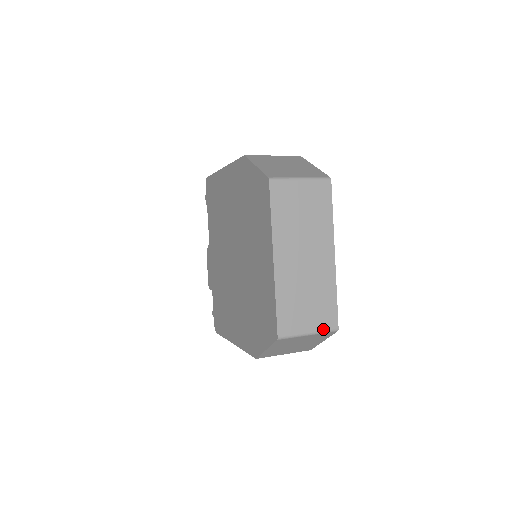
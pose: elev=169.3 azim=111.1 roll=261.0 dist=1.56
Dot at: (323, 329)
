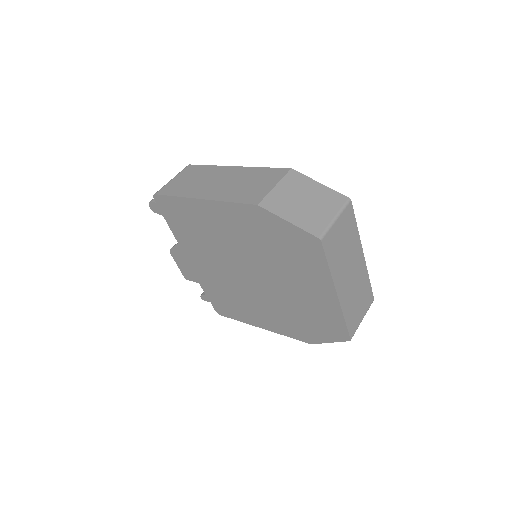
Dot at: (368, 308)
